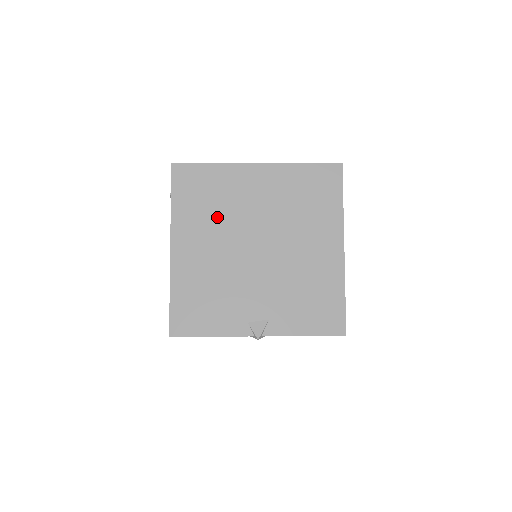
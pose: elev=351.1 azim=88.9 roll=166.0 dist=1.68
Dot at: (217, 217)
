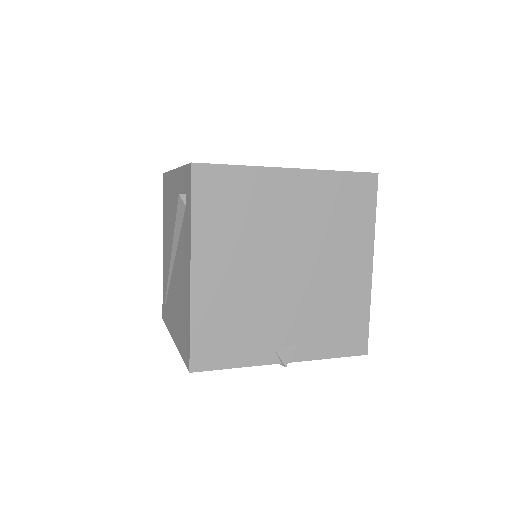
Dot at: (245, 232)
